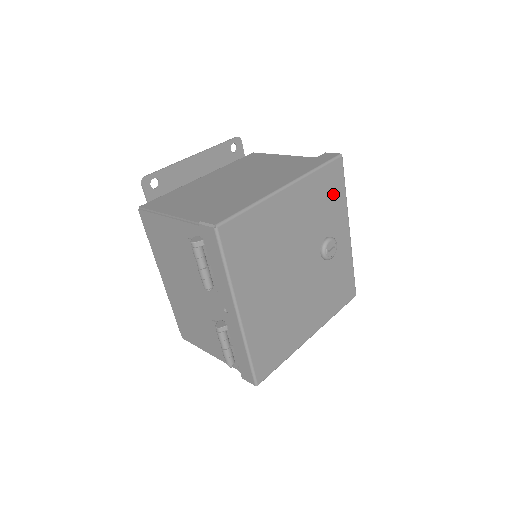
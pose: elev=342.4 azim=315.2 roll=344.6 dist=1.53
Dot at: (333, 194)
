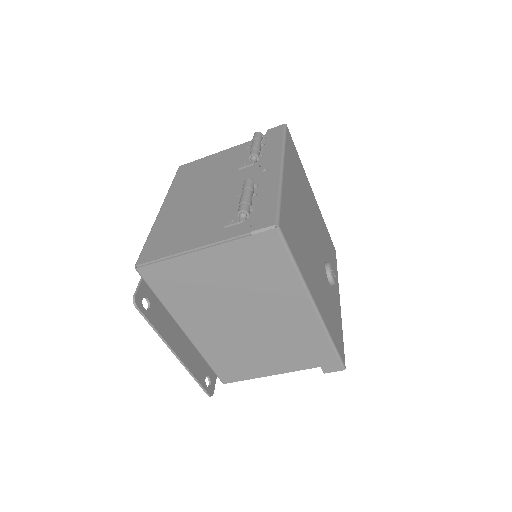
Dot at: (332, 255)
